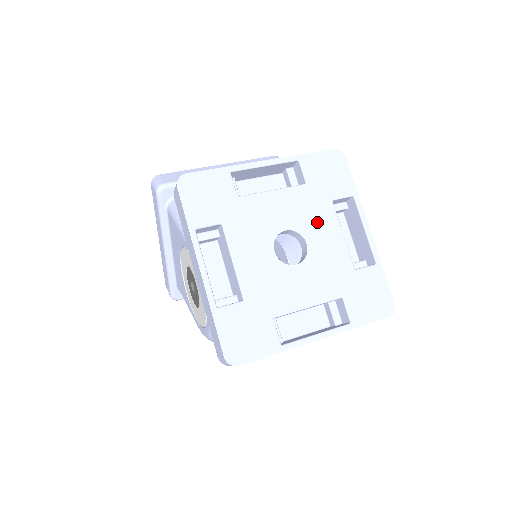
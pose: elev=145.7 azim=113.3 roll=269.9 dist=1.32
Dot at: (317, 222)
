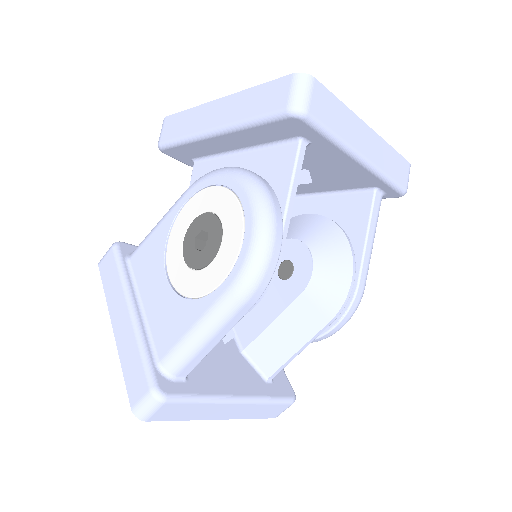
Dot at: occluded
